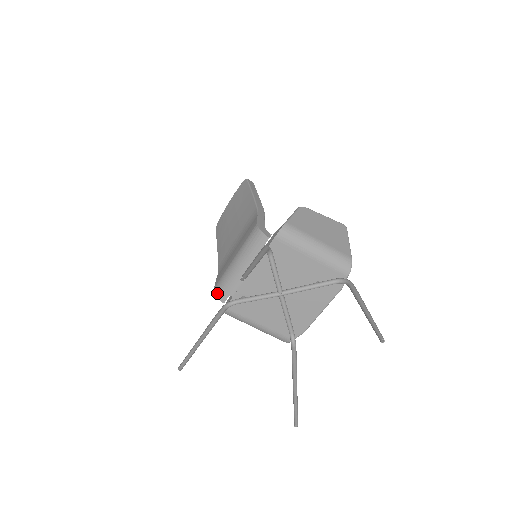
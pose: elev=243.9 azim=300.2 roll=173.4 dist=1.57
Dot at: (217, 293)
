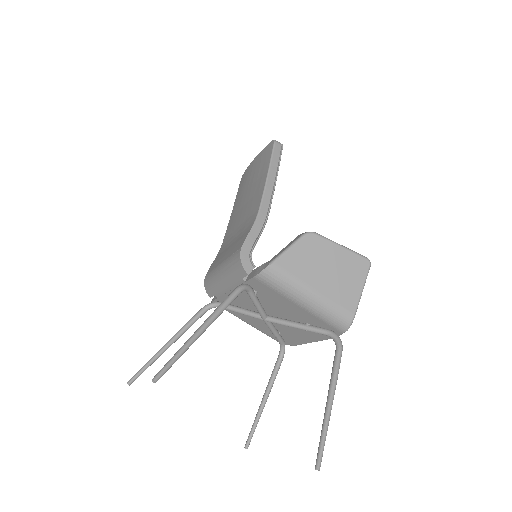
Dot at: (205, 285)
